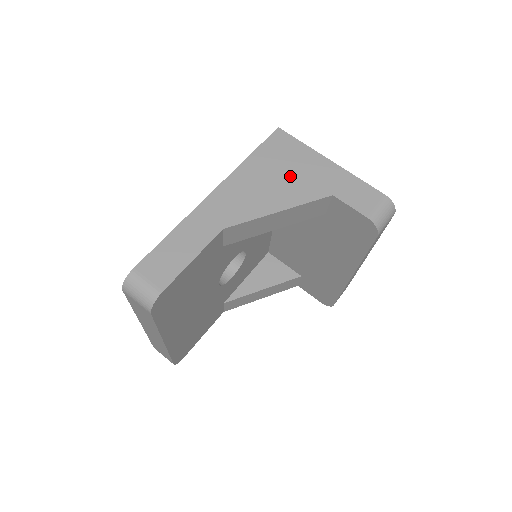
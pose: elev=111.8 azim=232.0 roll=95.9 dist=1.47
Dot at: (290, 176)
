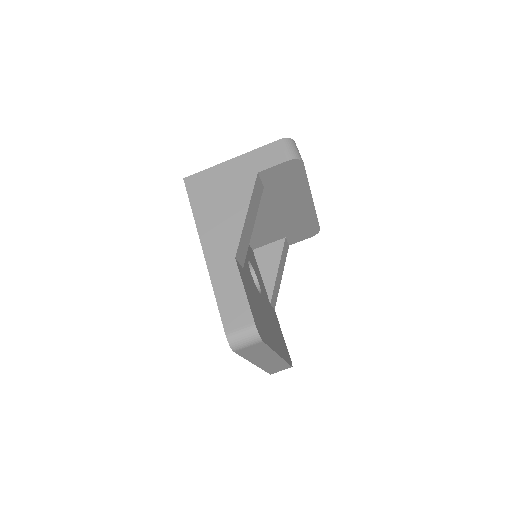
Dot at: (225, 192)
